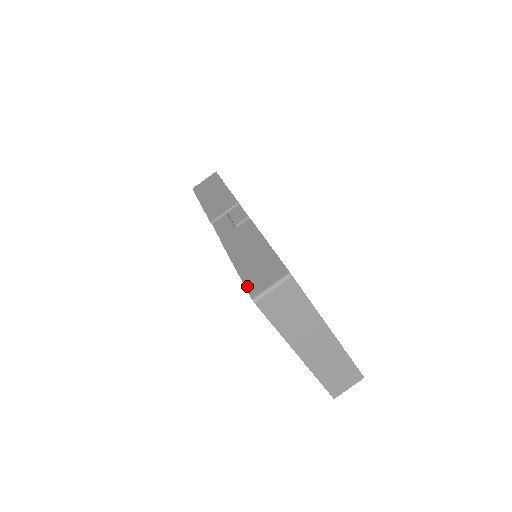
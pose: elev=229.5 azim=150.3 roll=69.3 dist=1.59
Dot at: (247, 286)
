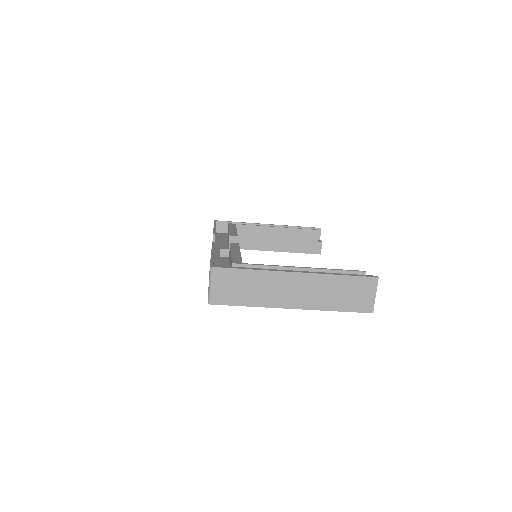
Dot at: occluded
